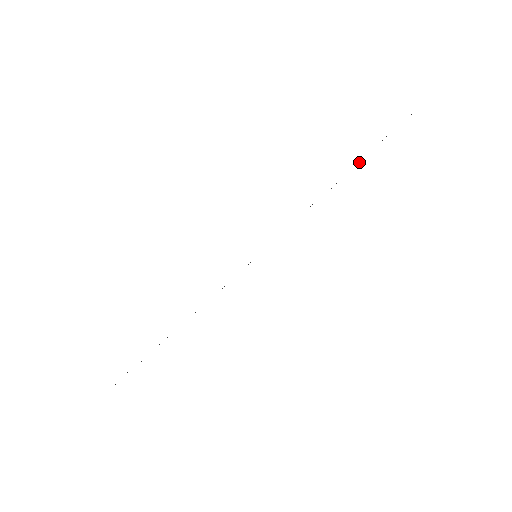
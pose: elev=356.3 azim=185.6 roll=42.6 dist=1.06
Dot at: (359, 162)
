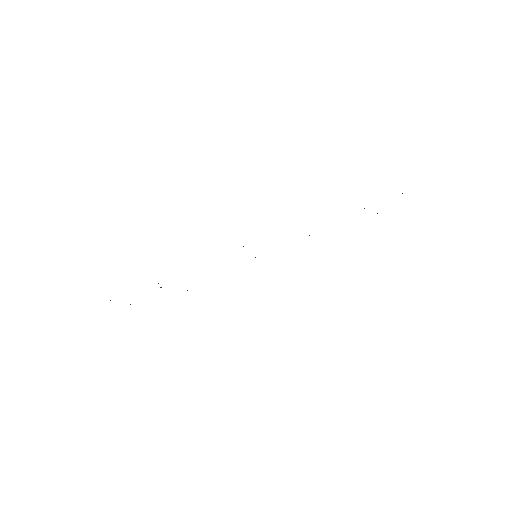
Dot at: occluded
